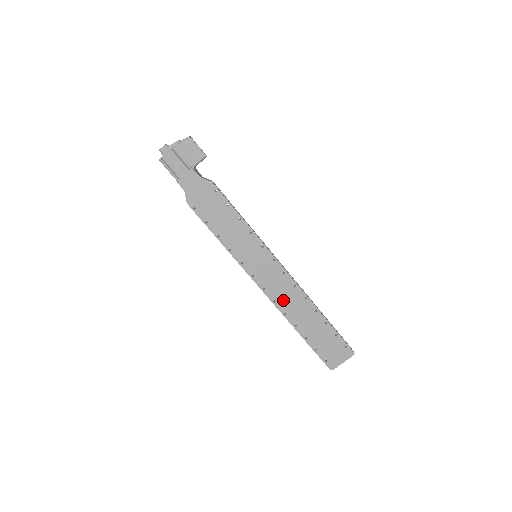
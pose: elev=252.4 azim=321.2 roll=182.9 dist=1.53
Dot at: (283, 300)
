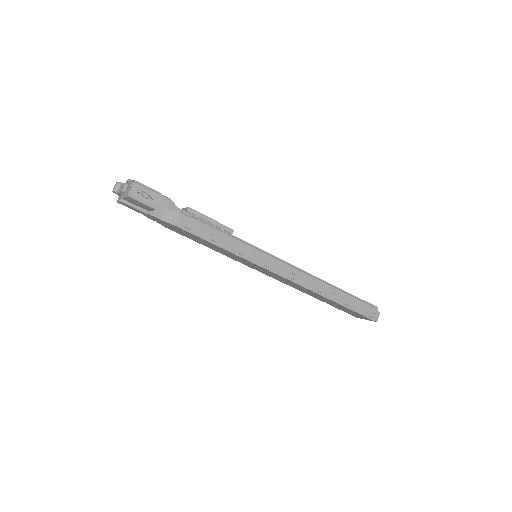
Dot at: (292, 285)
